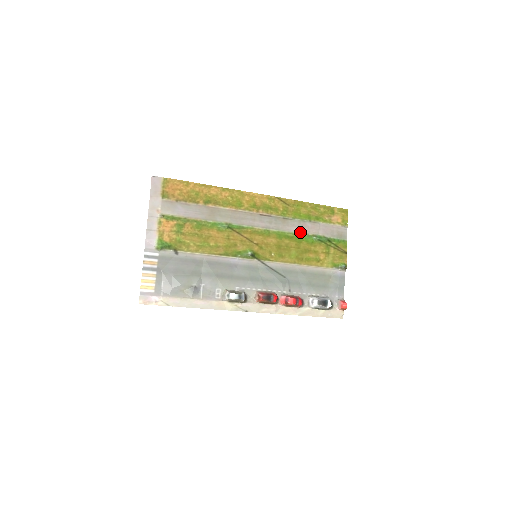
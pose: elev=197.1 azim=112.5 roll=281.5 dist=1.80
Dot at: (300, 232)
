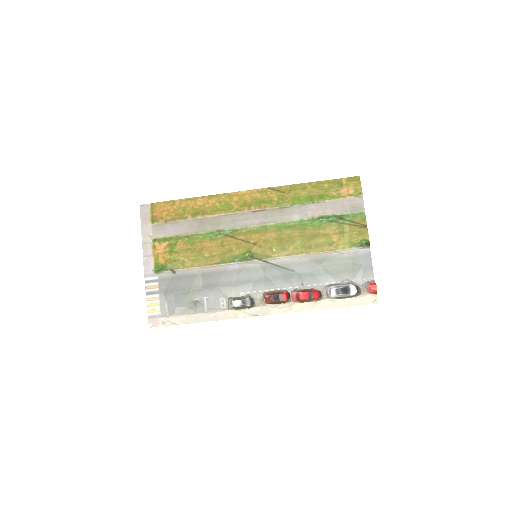
Dot at: (303, 218)
